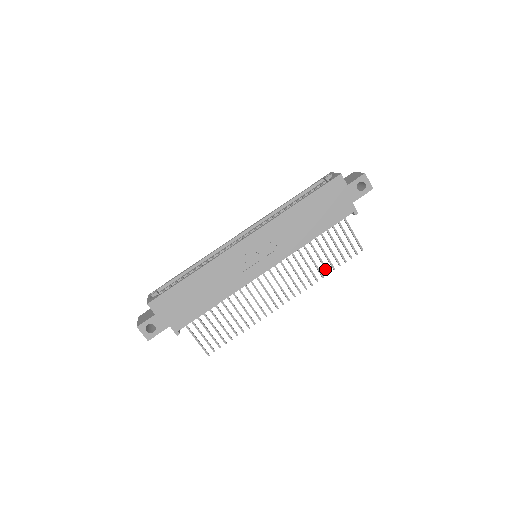
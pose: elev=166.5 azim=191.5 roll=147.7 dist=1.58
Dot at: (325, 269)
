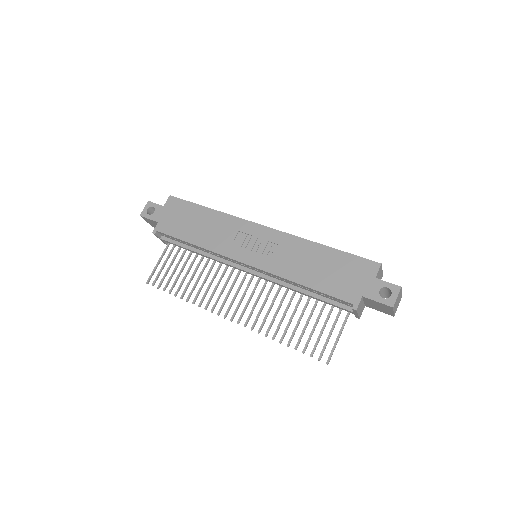
Dot at: (283, 335)
